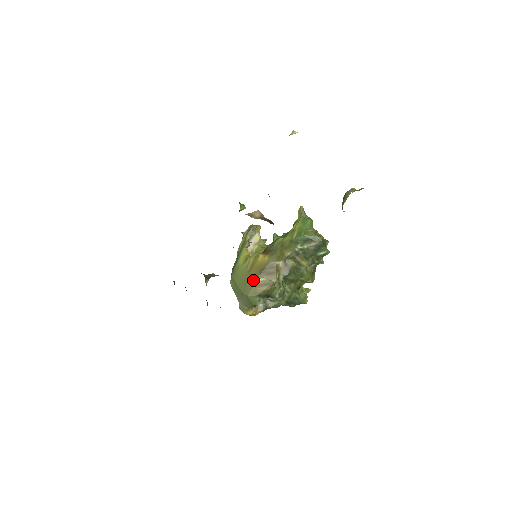
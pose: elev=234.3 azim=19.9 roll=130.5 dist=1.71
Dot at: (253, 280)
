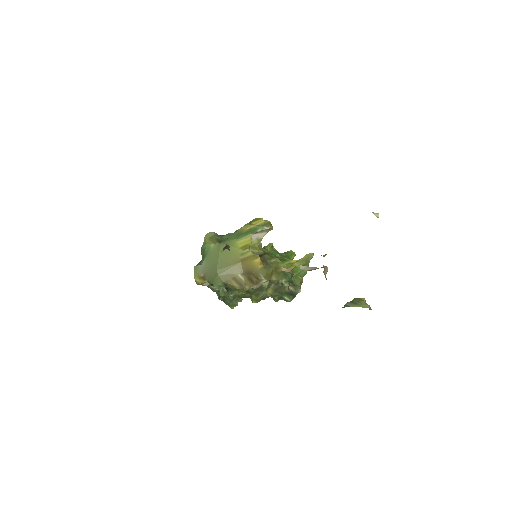
Dot at: (235, 270)
